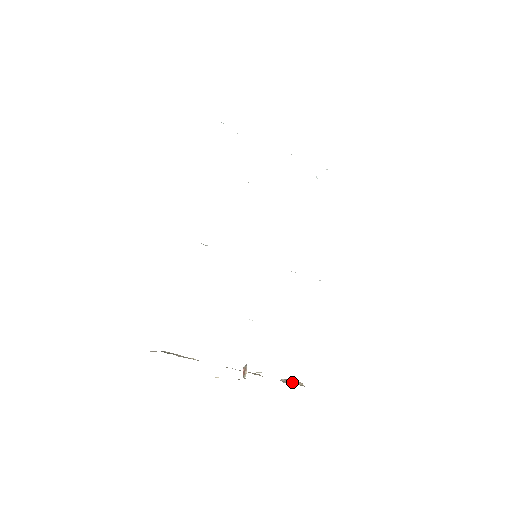
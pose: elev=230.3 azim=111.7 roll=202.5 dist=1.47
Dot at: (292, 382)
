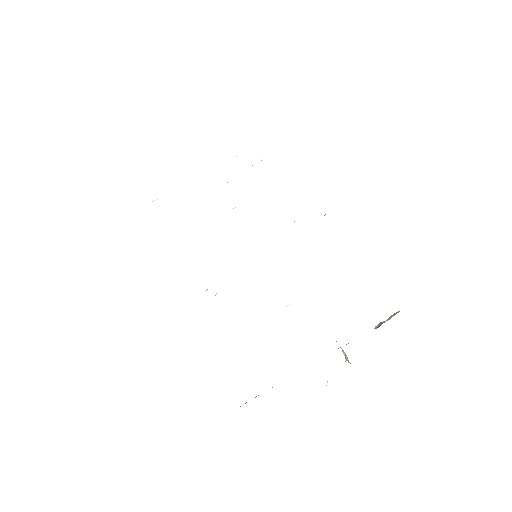
Dot at: (386, 320)
